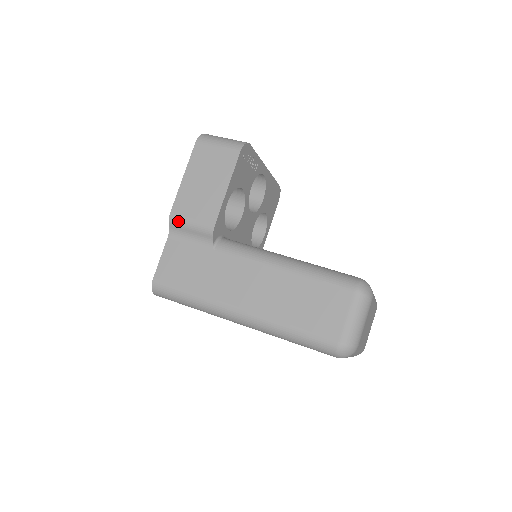
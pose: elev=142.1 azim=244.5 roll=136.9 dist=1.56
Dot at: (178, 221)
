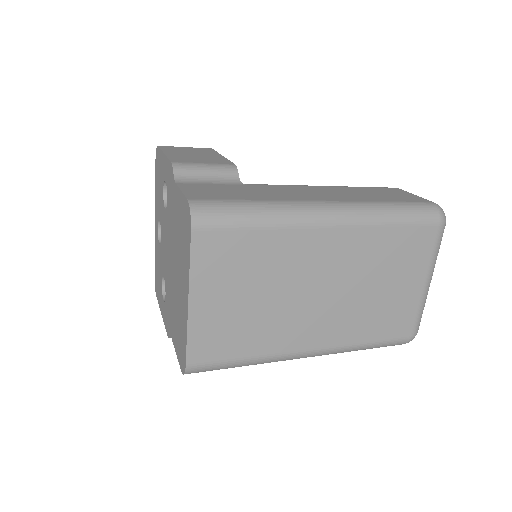
Dot at: (186, 165)
